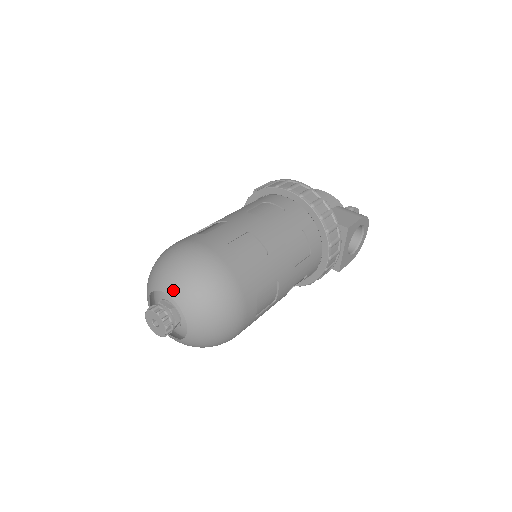
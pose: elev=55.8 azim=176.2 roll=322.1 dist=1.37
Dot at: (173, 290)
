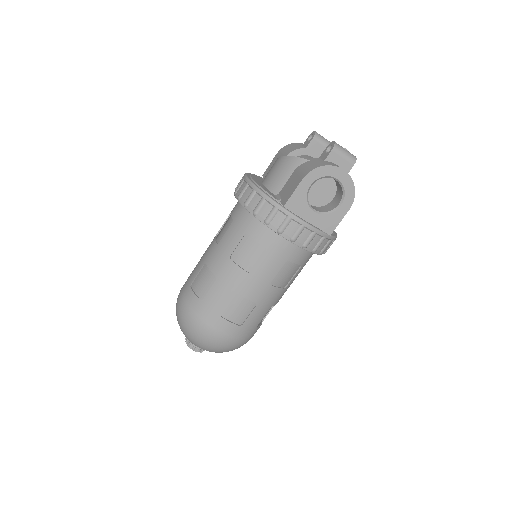
Dot at: occluded
